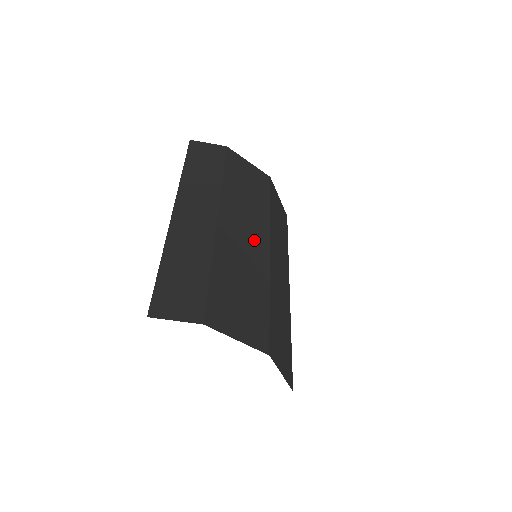
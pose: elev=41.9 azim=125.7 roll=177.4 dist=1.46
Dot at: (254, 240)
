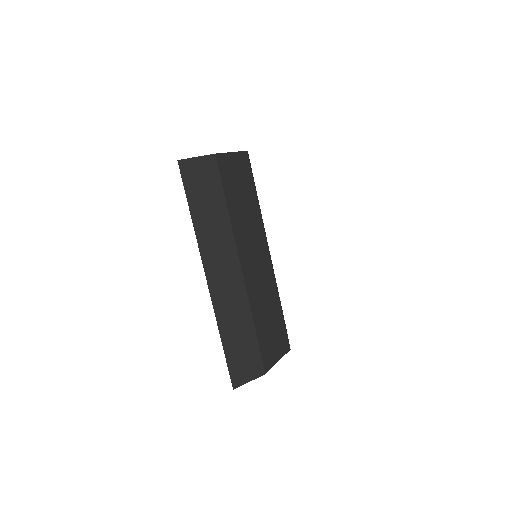
Dot at: (261, 258)
